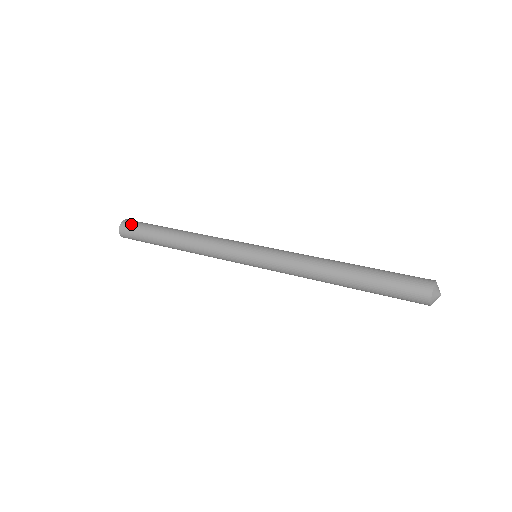
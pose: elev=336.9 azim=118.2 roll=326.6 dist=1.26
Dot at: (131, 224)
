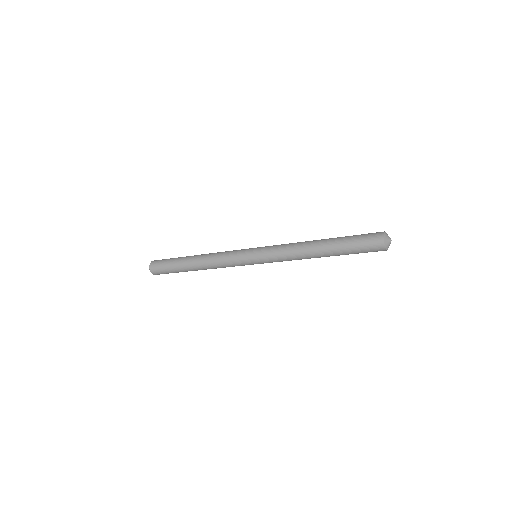
Dot at: (162, 259)
